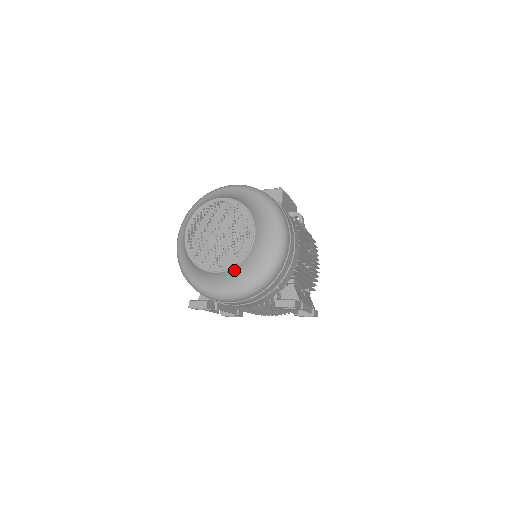
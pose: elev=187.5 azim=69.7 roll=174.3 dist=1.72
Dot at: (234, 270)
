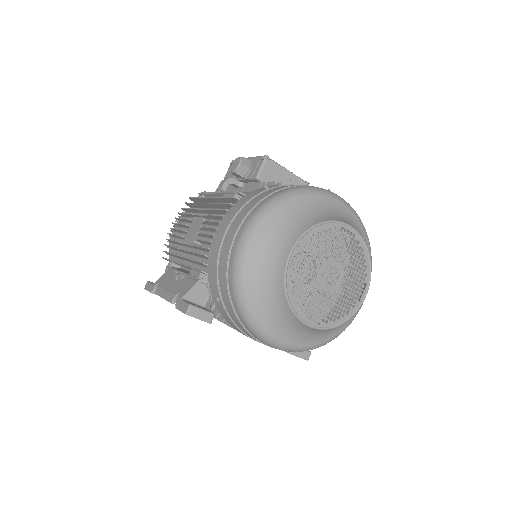
Dot at: (325, 329)
